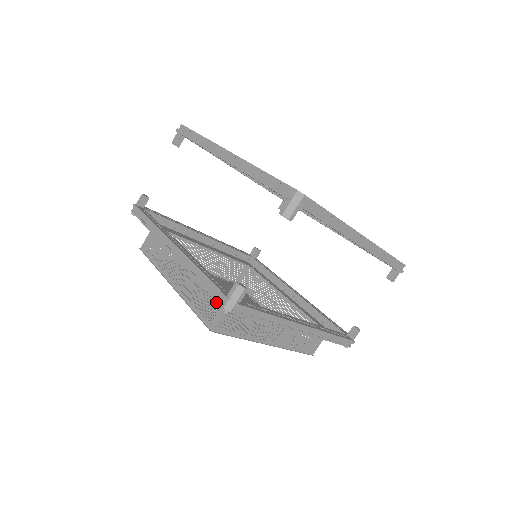
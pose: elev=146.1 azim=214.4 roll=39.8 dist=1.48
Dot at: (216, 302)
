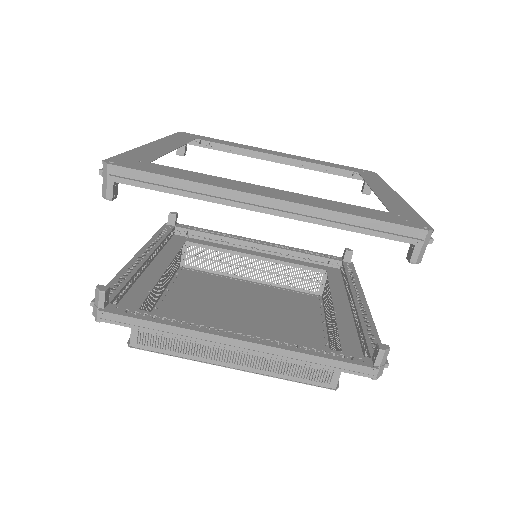
Dot at: occluded
